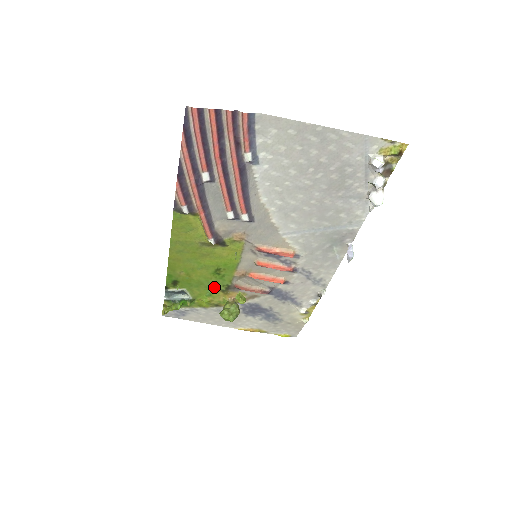
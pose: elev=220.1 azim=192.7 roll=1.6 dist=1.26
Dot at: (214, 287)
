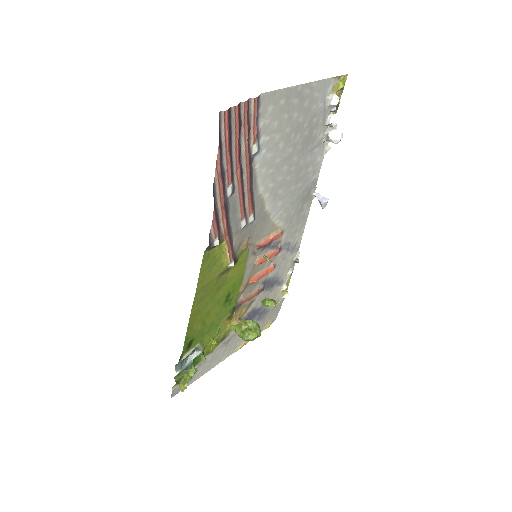
Dot at: (222, 320)
